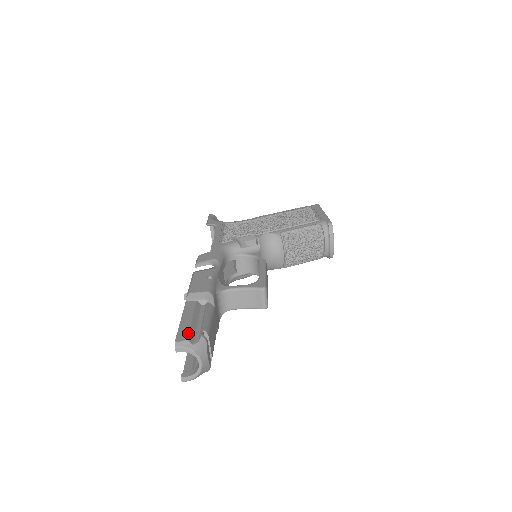
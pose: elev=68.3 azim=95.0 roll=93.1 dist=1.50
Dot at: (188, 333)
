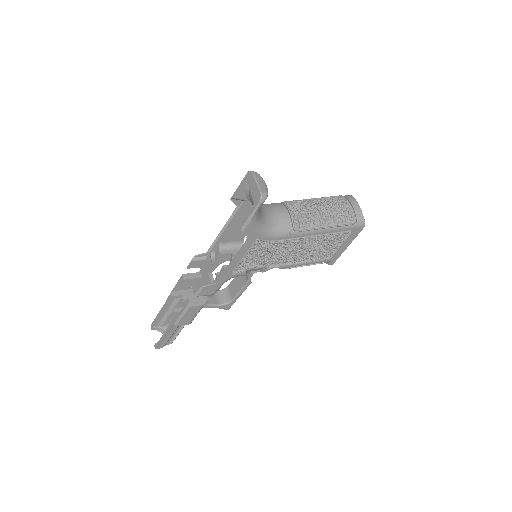
Dot at: occluded
